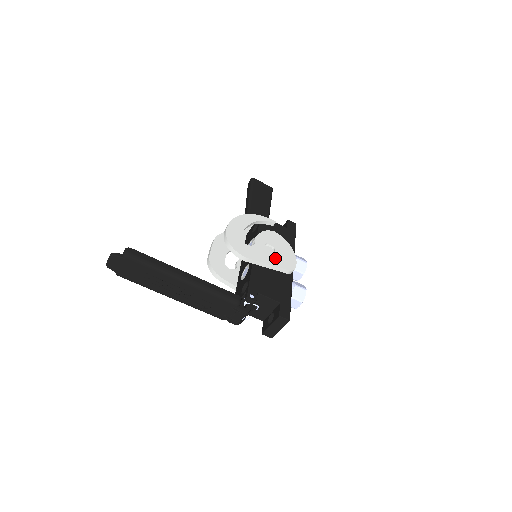
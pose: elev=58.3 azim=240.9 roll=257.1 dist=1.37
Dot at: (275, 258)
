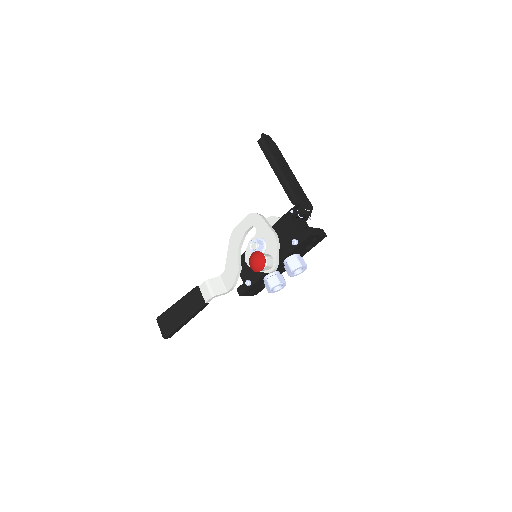
Dot at: occluded
